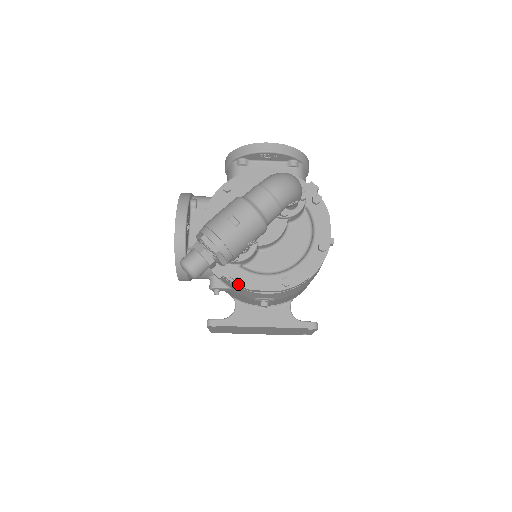
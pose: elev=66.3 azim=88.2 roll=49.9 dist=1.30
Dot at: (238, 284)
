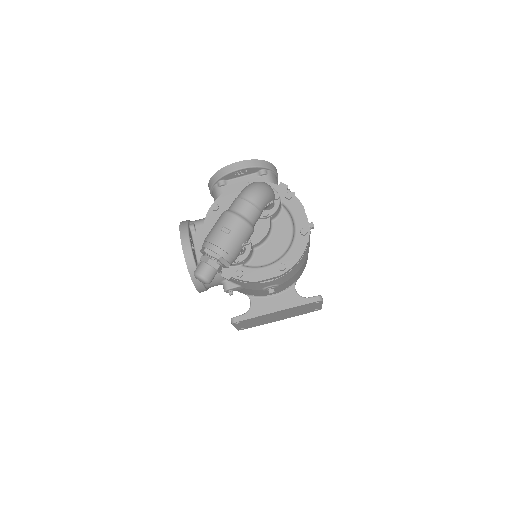
Dot at: (245, 280)
